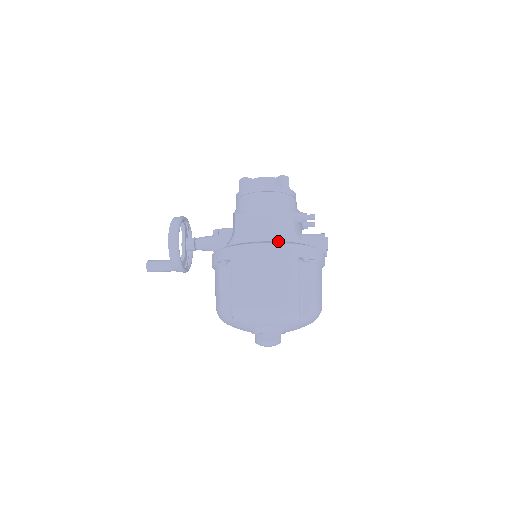
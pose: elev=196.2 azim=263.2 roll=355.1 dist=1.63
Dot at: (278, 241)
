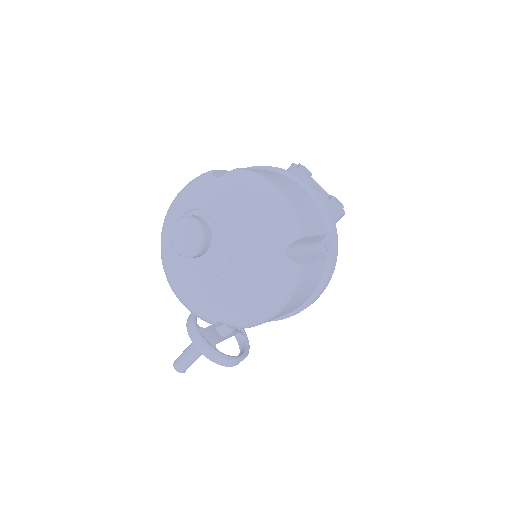
Dot at: occluded
